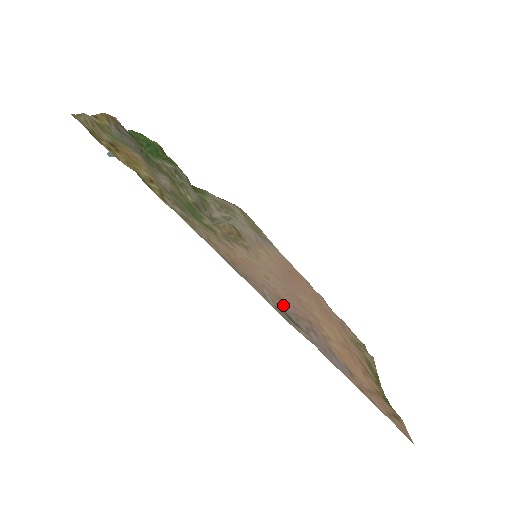
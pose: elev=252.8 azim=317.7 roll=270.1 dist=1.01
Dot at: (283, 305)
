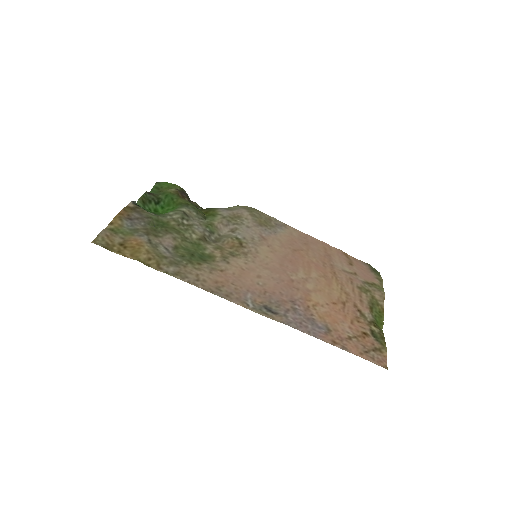
Dot at: (267, 298)
